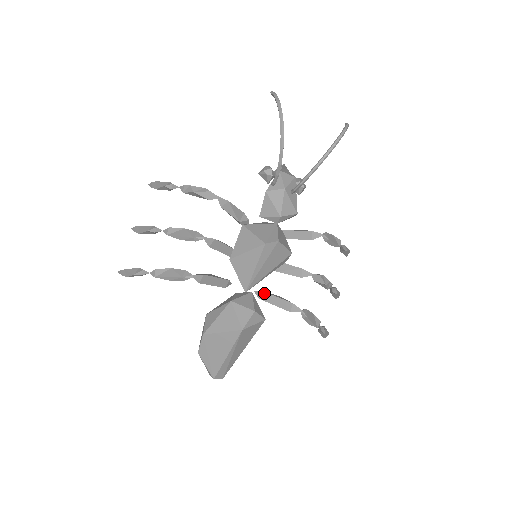
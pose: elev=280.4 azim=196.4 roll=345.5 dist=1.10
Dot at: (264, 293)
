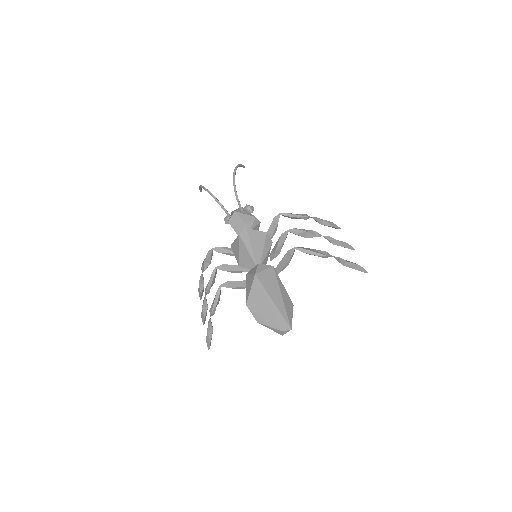
Dot at: (277, 268)
